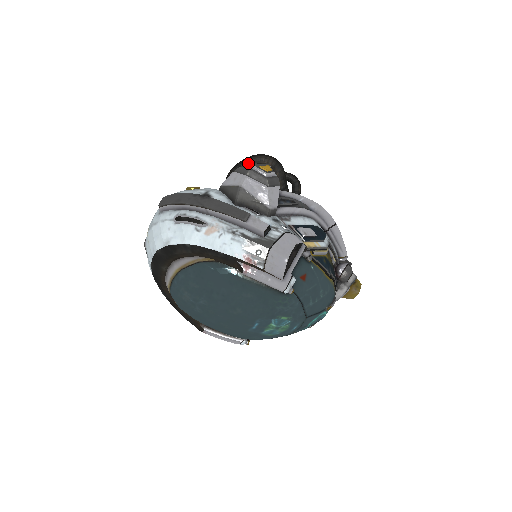
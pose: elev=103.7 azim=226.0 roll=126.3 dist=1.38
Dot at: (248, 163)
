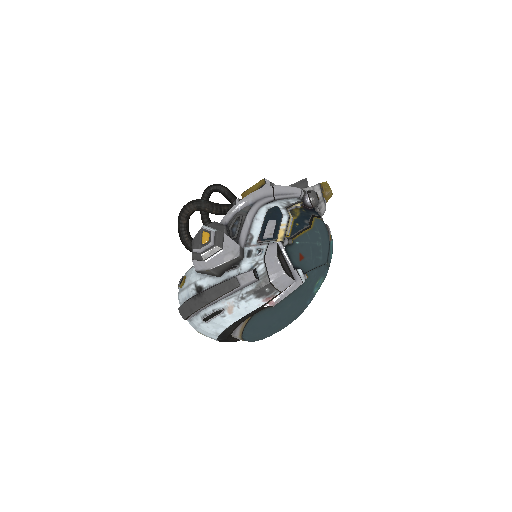
Dot at: (183, 225)
